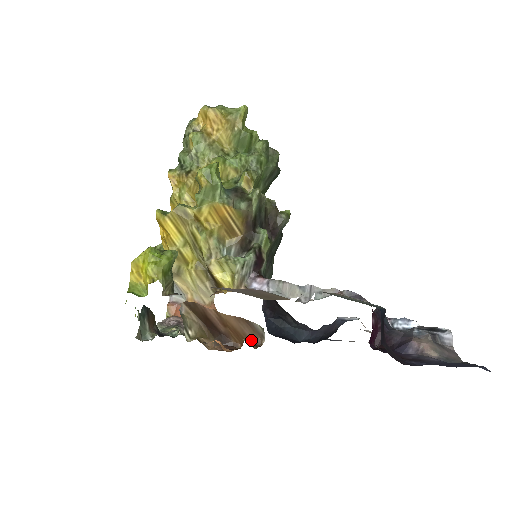
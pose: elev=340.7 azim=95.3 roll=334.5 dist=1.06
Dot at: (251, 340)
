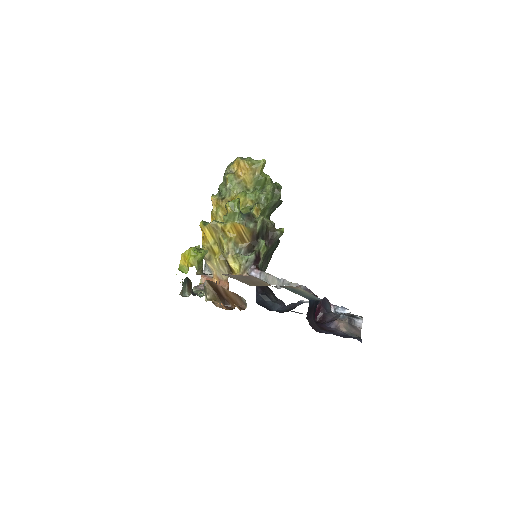
Dot at: (240, 306)
